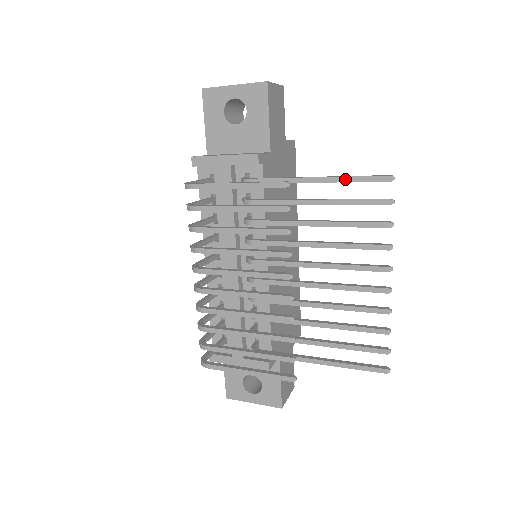
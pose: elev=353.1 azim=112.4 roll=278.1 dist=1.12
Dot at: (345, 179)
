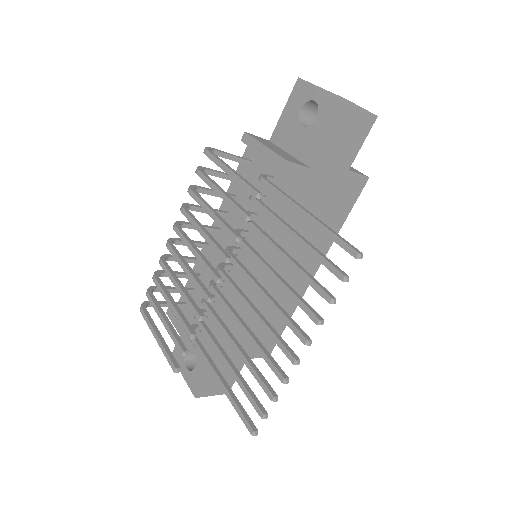
Dot at: (323, 228)
